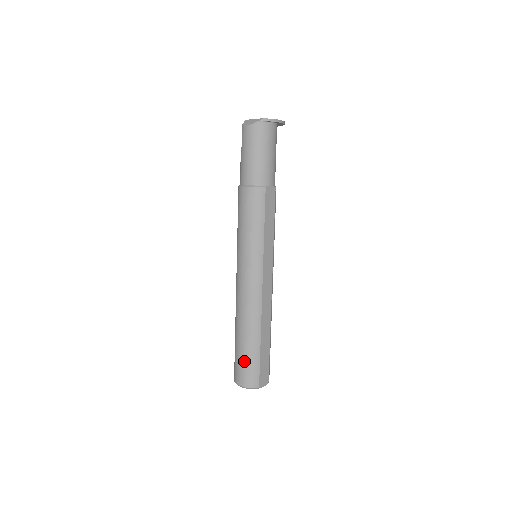
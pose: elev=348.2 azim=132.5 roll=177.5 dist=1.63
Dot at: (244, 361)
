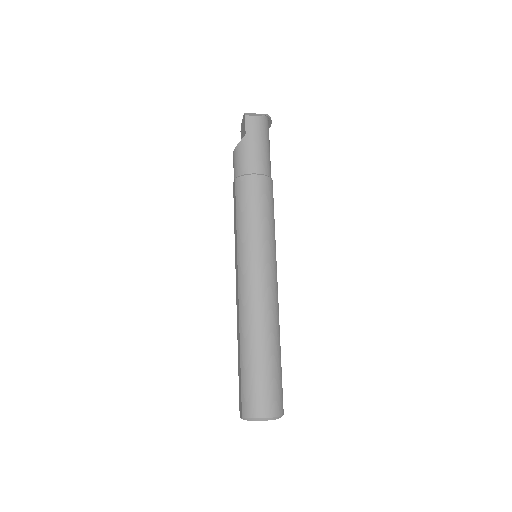
Dot at: (270, 380)
